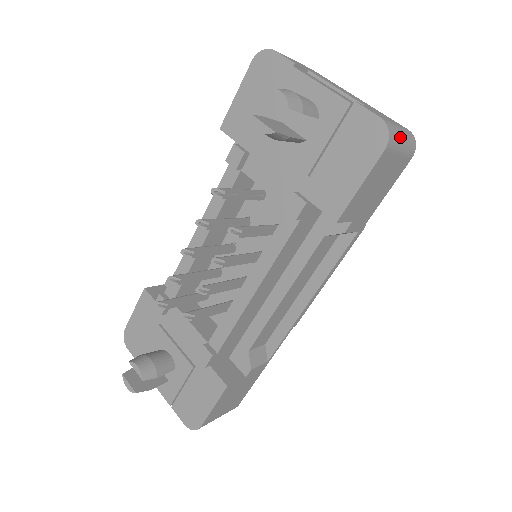
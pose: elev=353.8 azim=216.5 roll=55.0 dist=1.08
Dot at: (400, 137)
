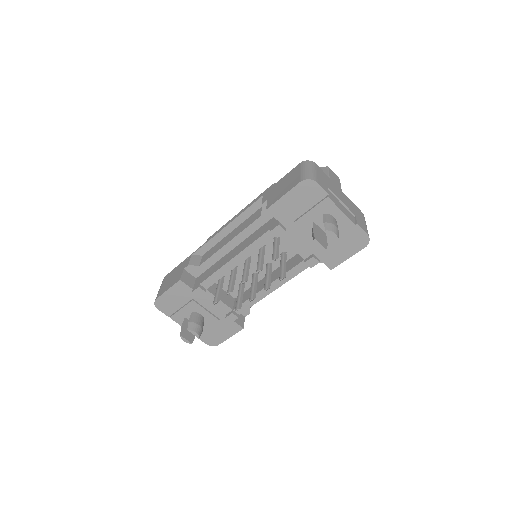
Dot at: occluded
